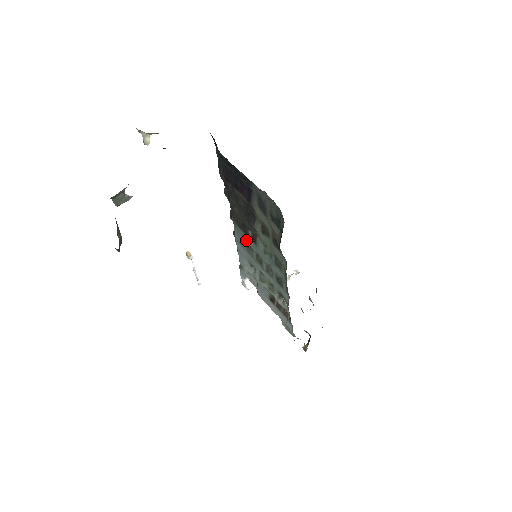
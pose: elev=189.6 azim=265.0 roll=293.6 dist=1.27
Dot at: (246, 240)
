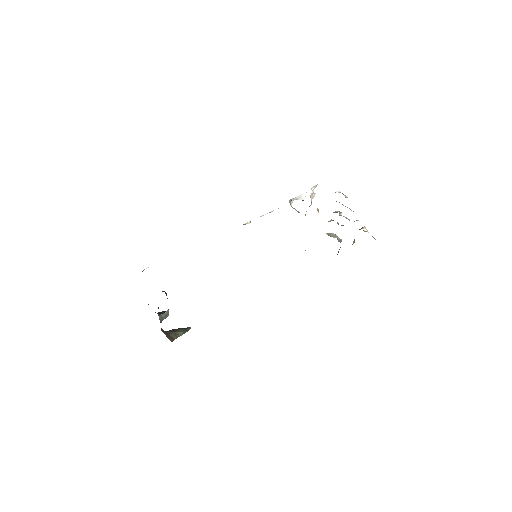
Dot at: occluded
